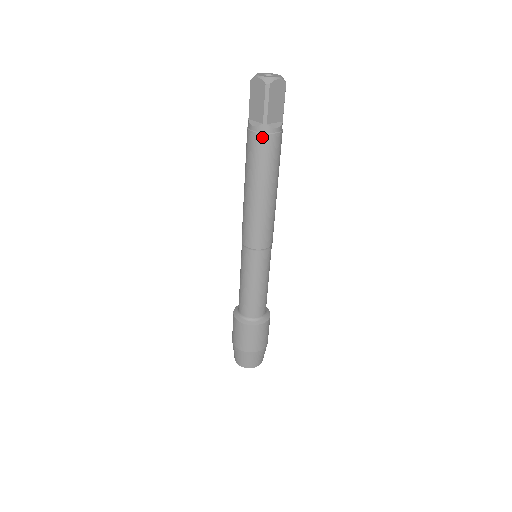
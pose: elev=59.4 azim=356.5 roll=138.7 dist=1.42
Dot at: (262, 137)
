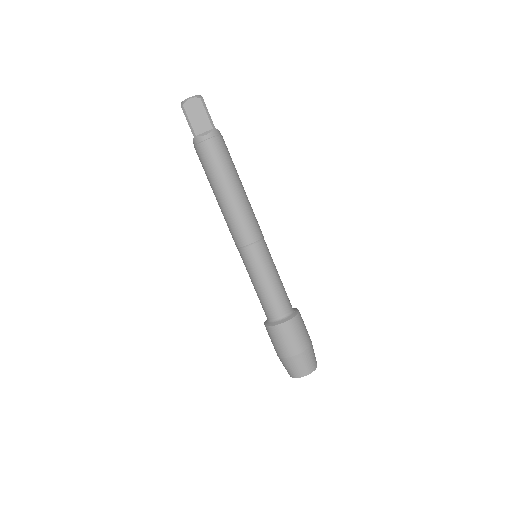
Dot at: (198, 148)
